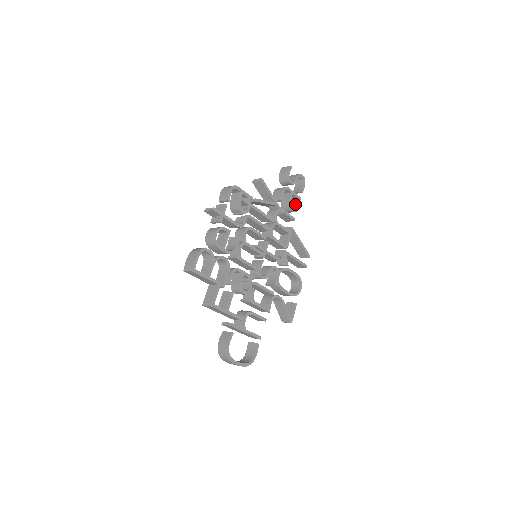
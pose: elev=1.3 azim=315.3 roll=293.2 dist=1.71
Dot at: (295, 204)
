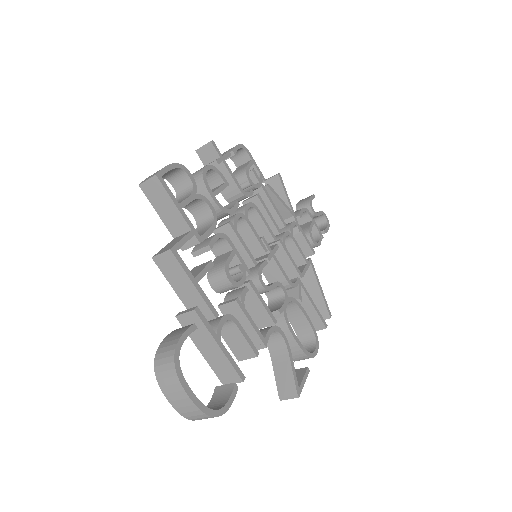
Dot at: (315, 241)
